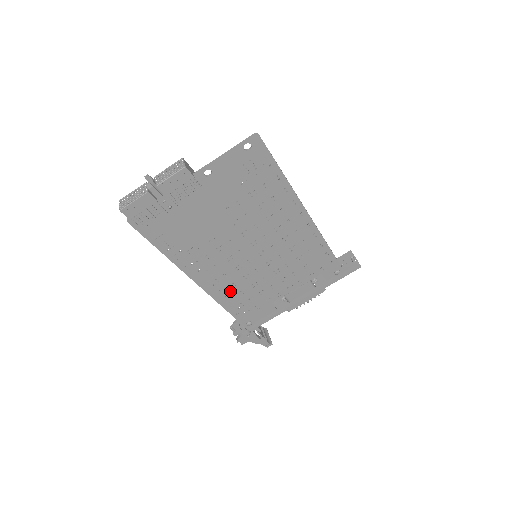
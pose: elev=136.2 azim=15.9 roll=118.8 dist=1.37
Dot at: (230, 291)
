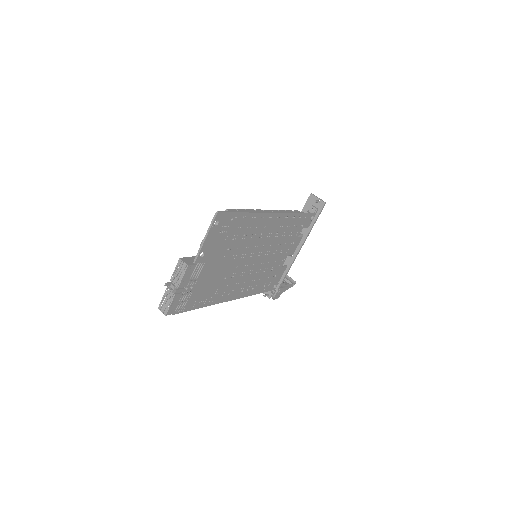
Dot at: (253, 285)
